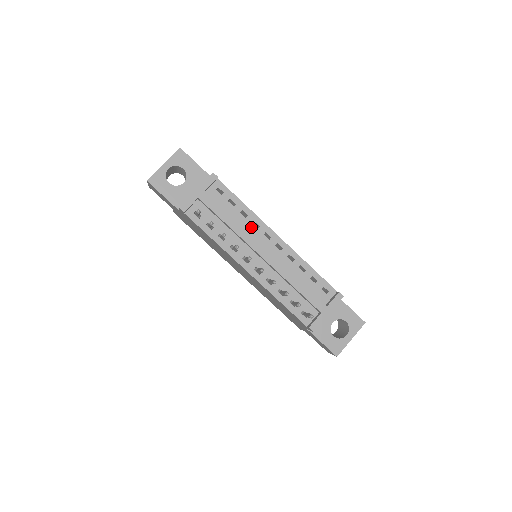
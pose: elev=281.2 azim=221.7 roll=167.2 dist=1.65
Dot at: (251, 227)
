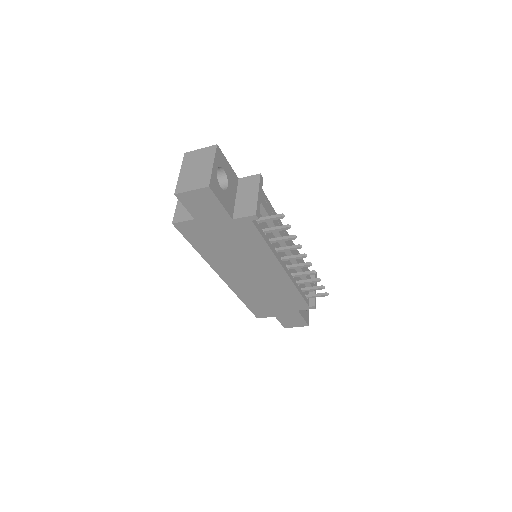
Dot at: occluded
